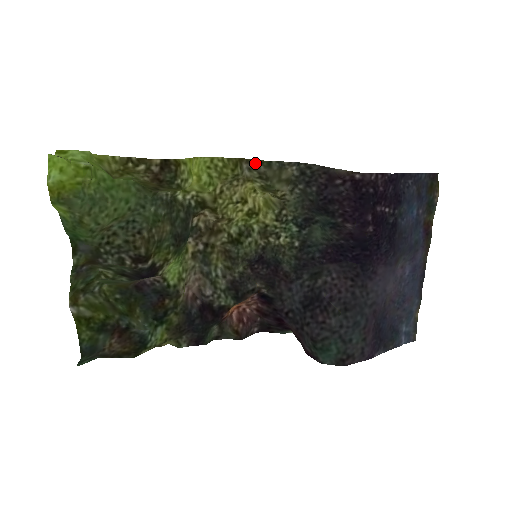
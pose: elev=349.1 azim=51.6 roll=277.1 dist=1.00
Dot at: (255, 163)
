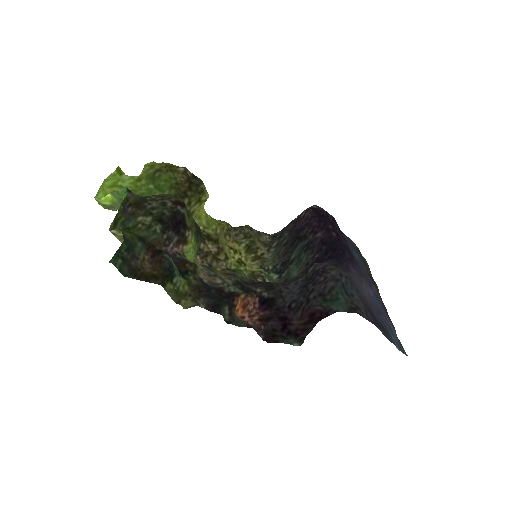
Dot at: (241, 228)
